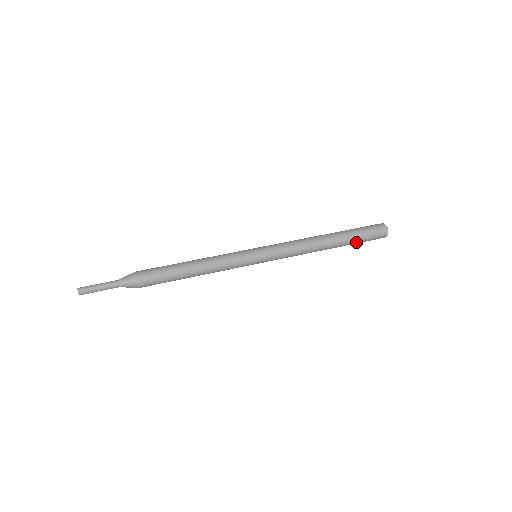
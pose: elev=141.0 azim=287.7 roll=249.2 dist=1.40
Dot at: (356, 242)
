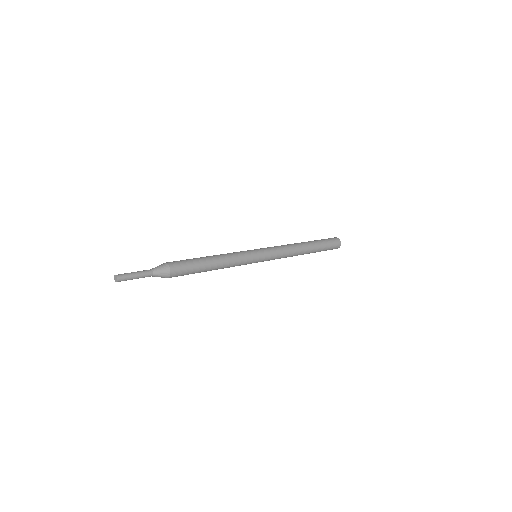
Dot at: (322, 248)
